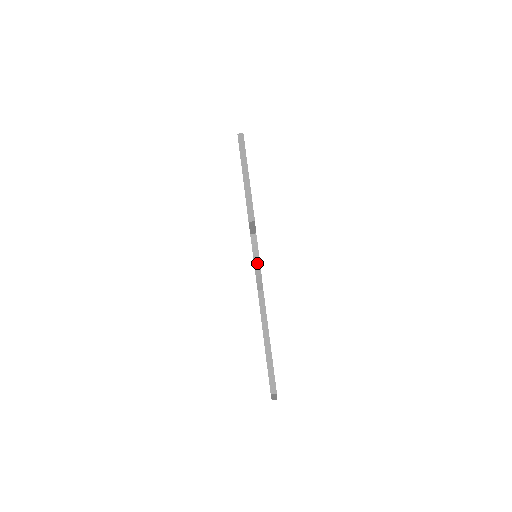
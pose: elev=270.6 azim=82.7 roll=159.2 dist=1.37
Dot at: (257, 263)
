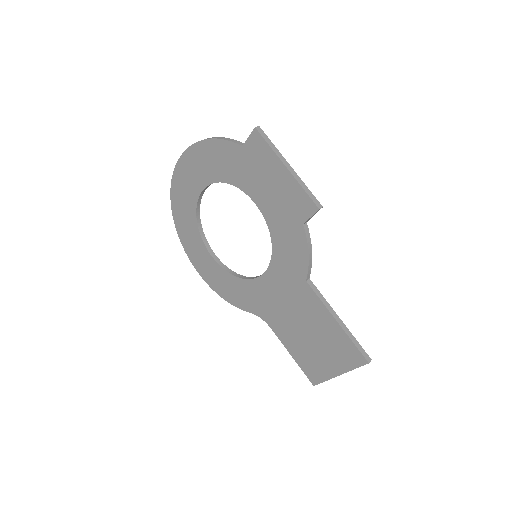
Dot at: (310, 252)
